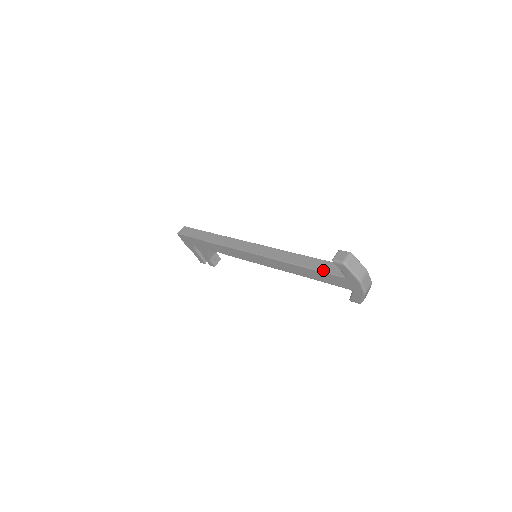
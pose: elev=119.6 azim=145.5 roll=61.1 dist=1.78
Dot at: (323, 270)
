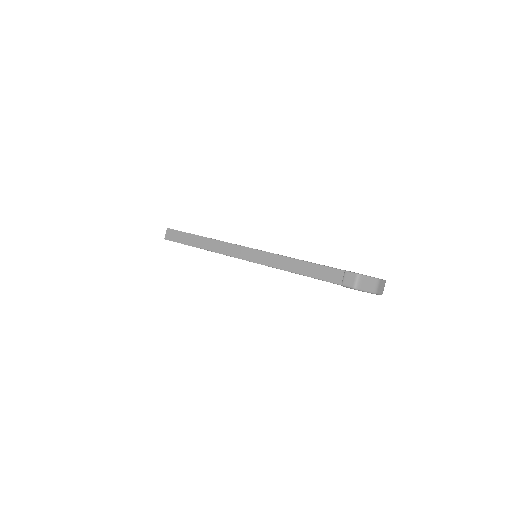
Dot at: (333, 281)
